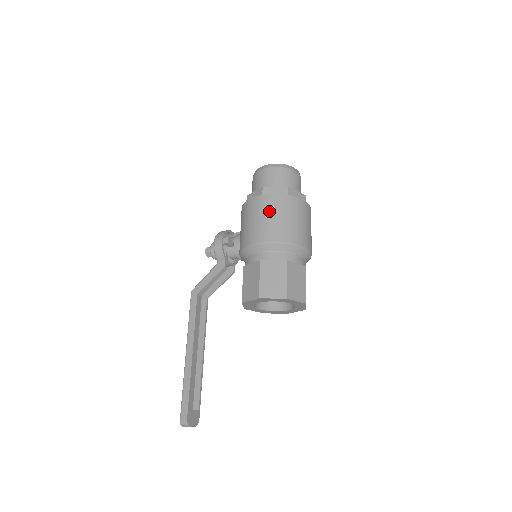
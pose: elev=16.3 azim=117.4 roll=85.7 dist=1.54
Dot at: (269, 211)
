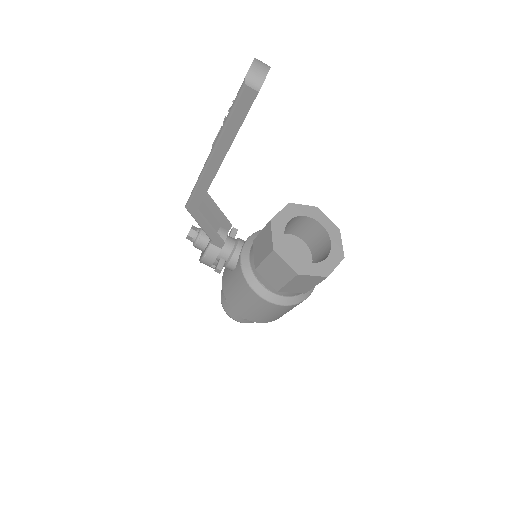
Dot at: occluded
